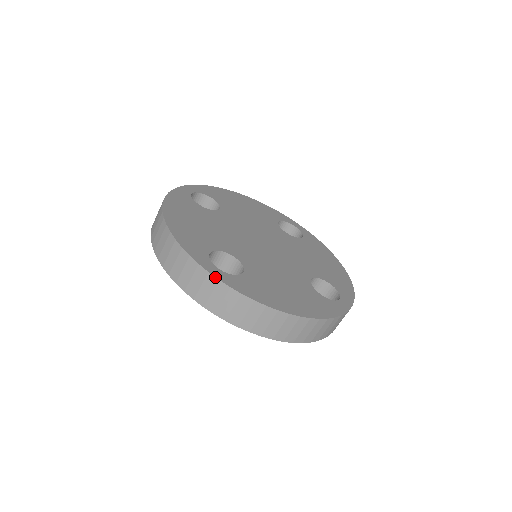
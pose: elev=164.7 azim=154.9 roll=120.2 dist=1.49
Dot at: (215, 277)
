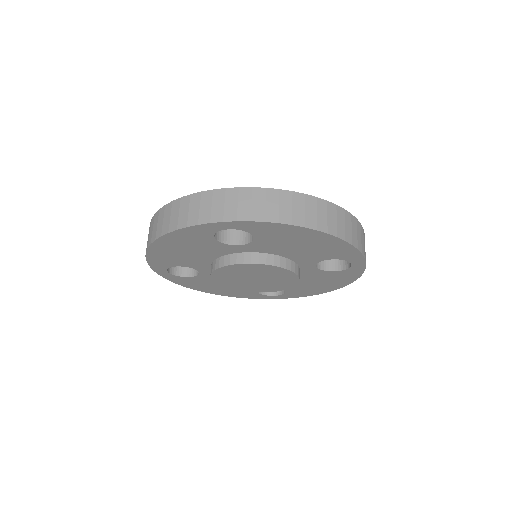
Dot at: (234, 188)
